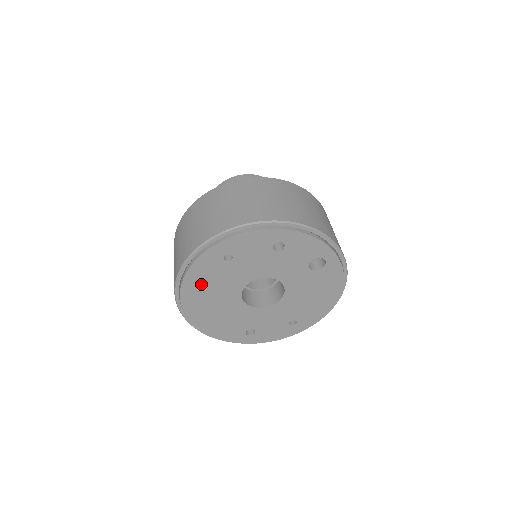
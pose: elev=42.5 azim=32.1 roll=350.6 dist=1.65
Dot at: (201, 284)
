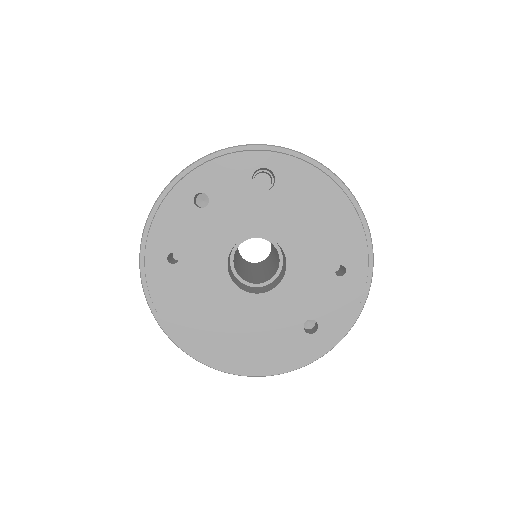
Dot at: (185, 312)
